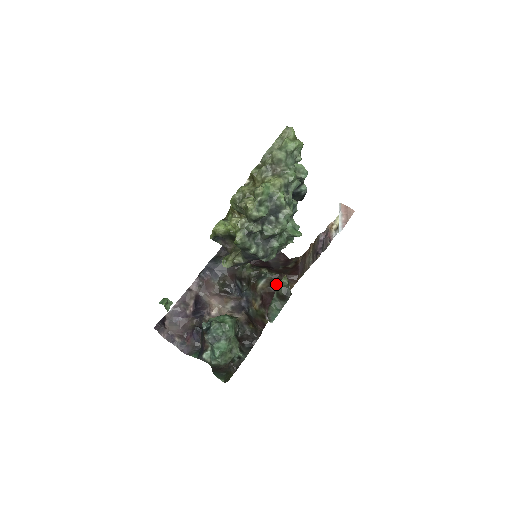
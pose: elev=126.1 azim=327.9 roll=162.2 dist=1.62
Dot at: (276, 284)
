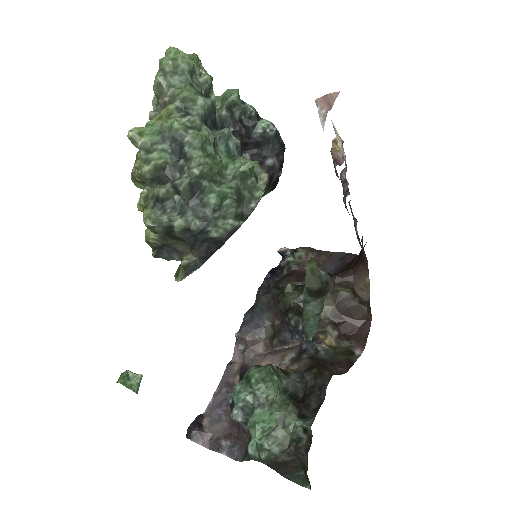
Dot at: (345, 294)
